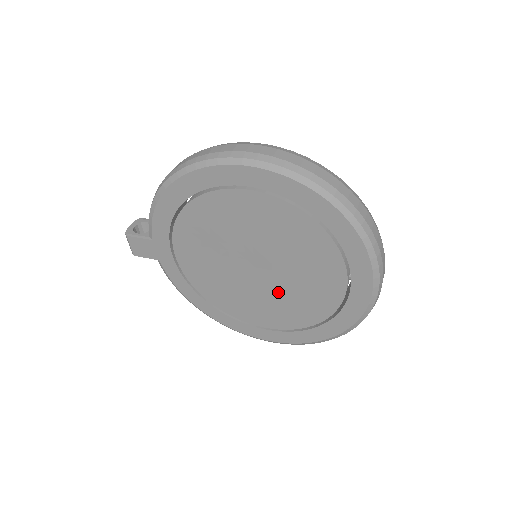
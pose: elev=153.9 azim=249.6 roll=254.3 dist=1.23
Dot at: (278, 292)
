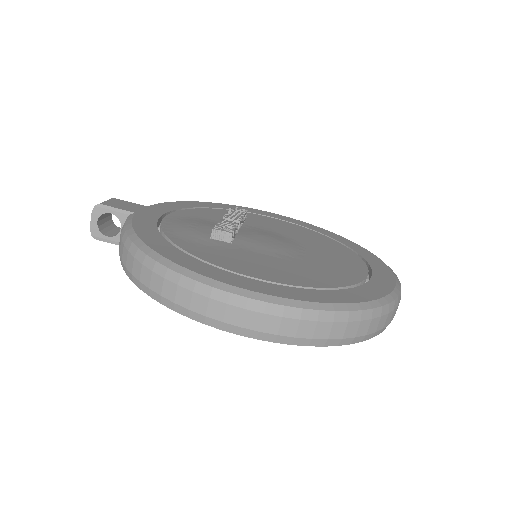
Dot at: occluded
